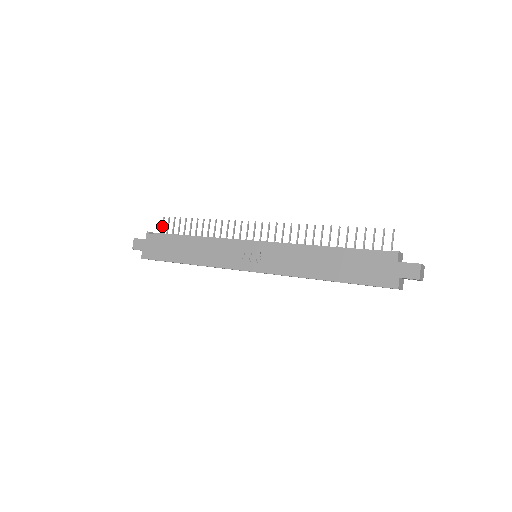
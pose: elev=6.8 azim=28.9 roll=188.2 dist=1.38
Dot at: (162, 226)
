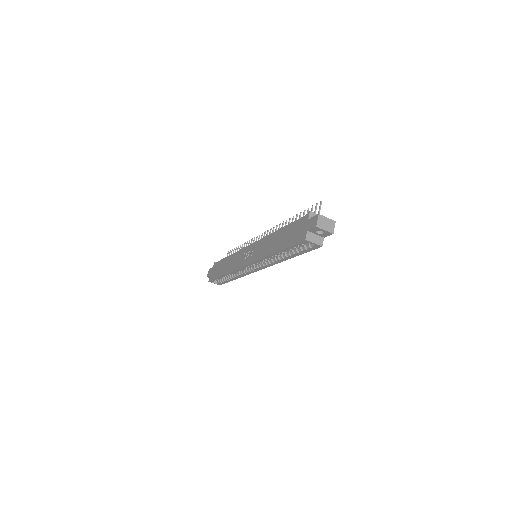
Dot at: occluded
